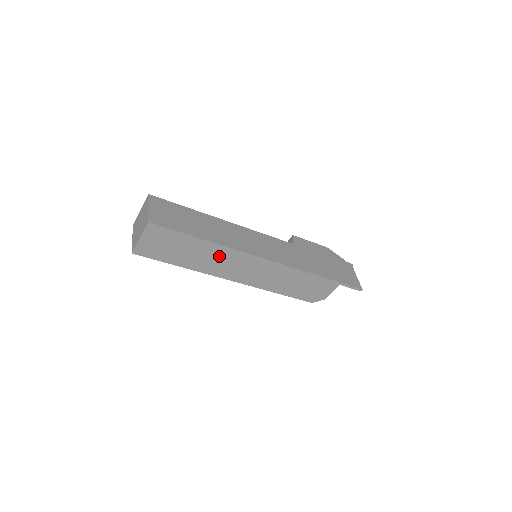
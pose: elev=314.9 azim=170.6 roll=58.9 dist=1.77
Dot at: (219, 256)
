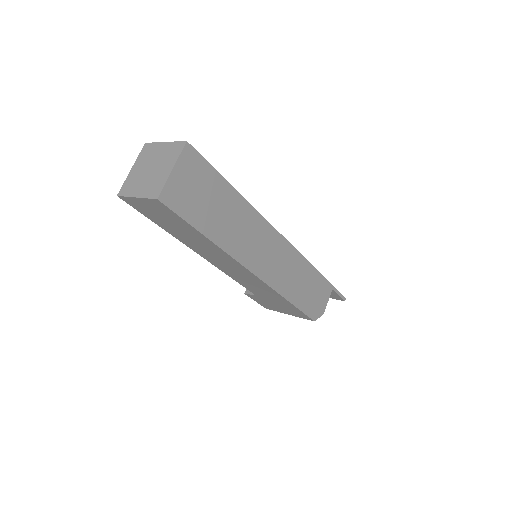
Dot at: (247, 224)
